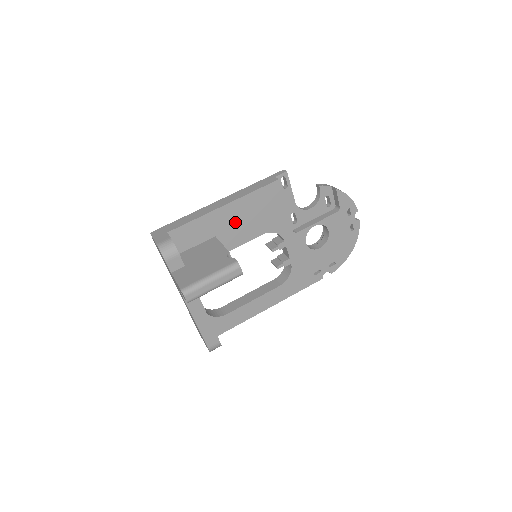
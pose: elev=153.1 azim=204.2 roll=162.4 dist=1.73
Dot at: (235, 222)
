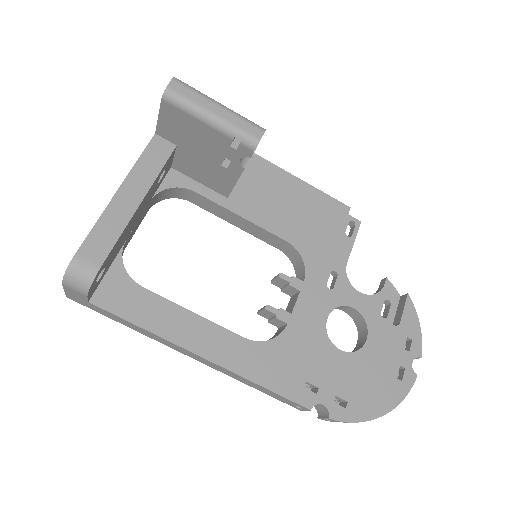
Dot at: (270, 193)
